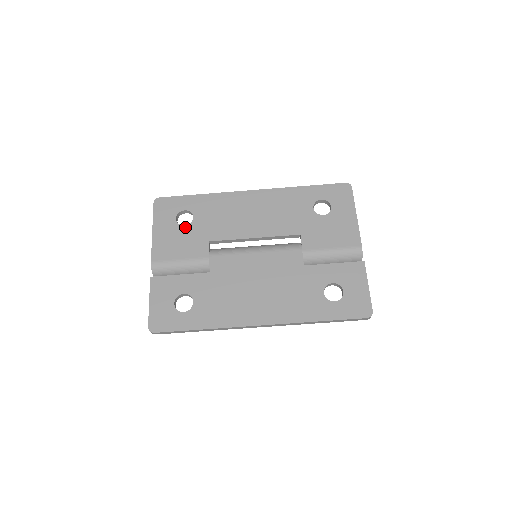
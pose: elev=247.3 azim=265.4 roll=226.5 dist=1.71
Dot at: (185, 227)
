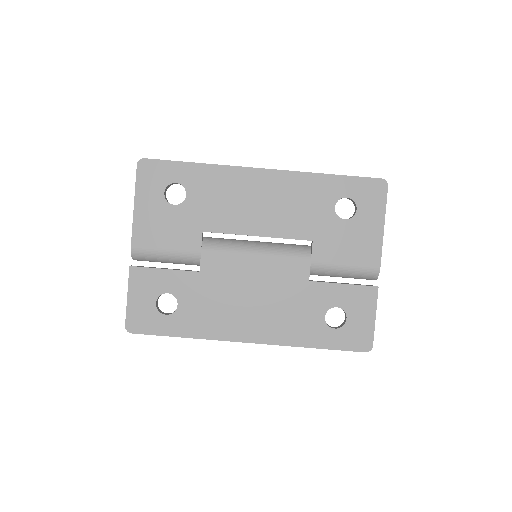
Dot at: (175, 207)
